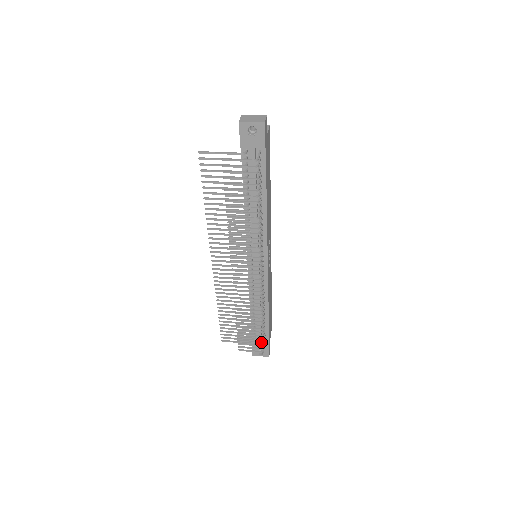
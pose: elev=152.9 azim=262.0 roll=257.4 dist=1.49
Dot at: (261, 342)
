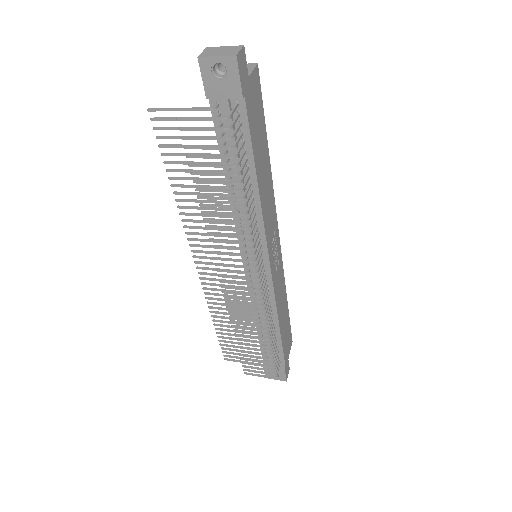
Dot at: (271, 366)
